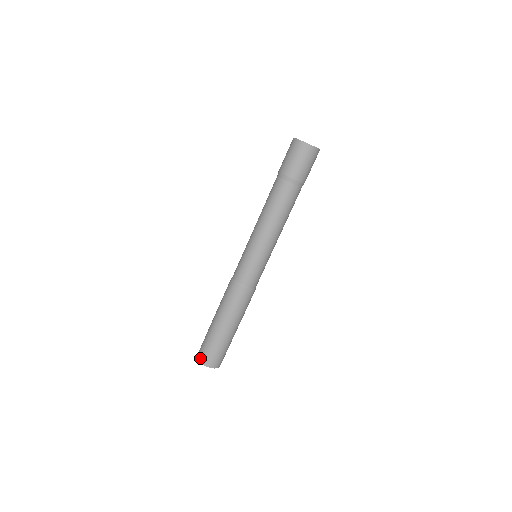
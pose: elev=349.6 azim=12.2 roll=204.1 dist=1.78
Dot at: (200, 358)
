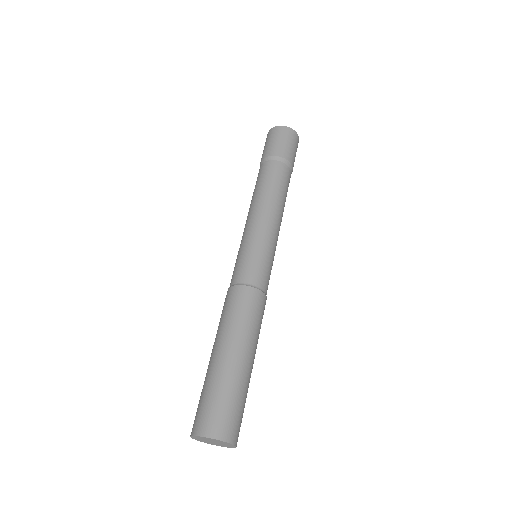
Dot at: (204, 429)
